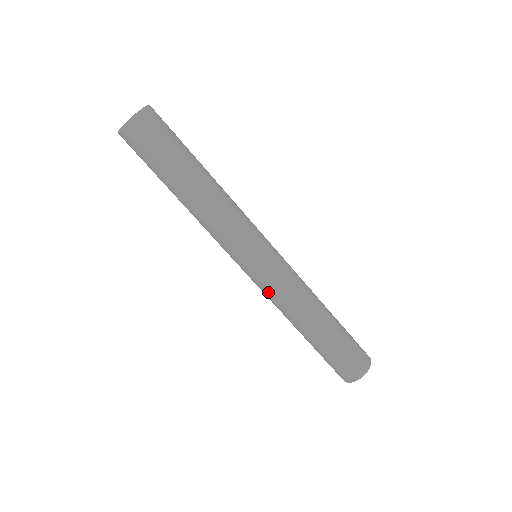
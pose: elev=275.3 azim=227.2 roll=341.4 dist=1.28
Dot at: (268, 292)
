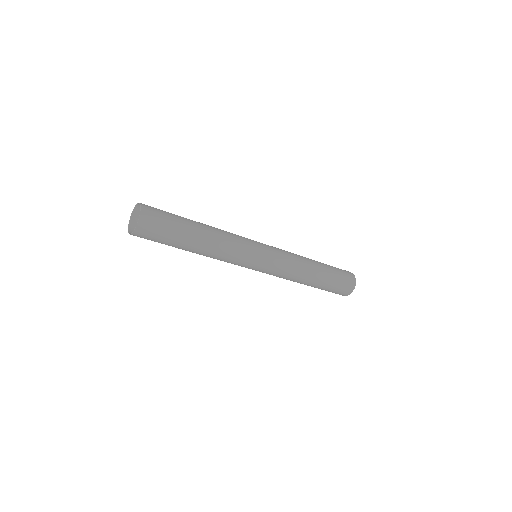
Dot at: (273, 275)
